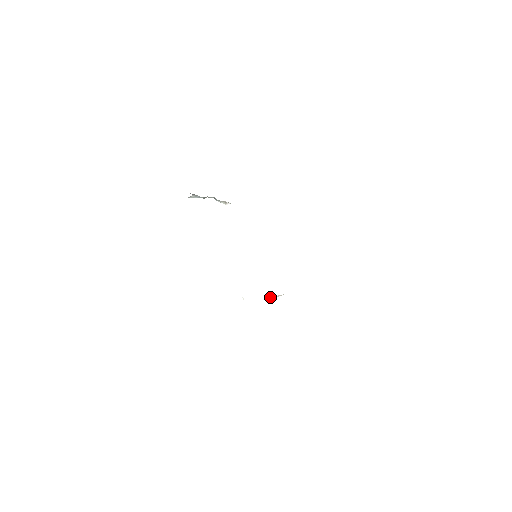
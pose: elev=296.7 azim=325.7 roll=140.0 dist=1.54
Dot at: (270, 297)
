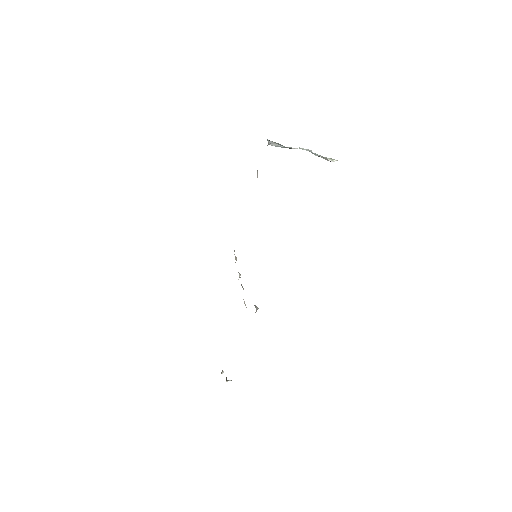
Dot at: occluded
